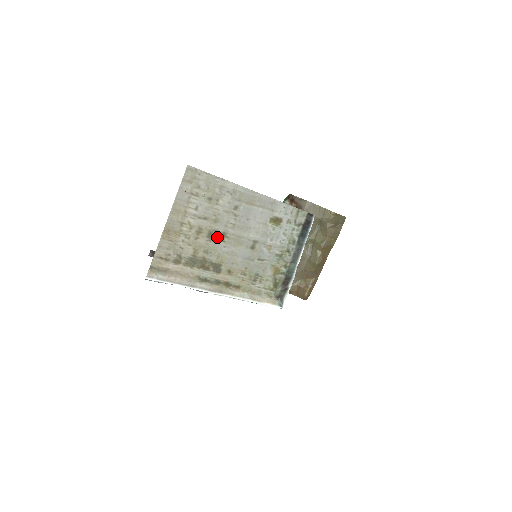
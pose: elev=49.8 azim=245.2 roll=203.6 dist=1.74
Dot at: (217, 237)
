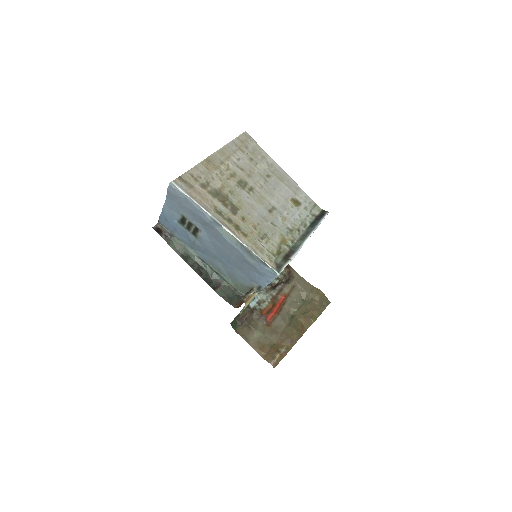
Dot at: (245, 187)
